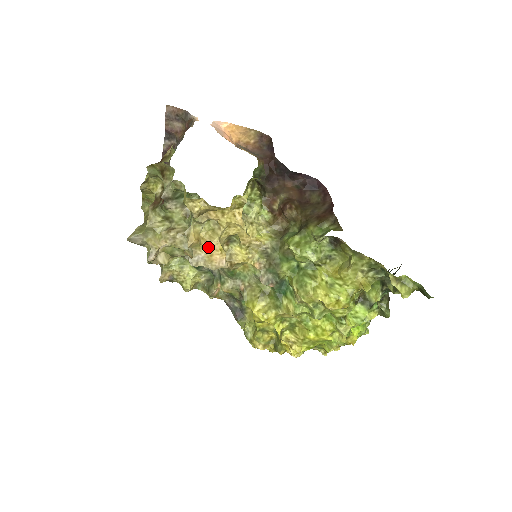
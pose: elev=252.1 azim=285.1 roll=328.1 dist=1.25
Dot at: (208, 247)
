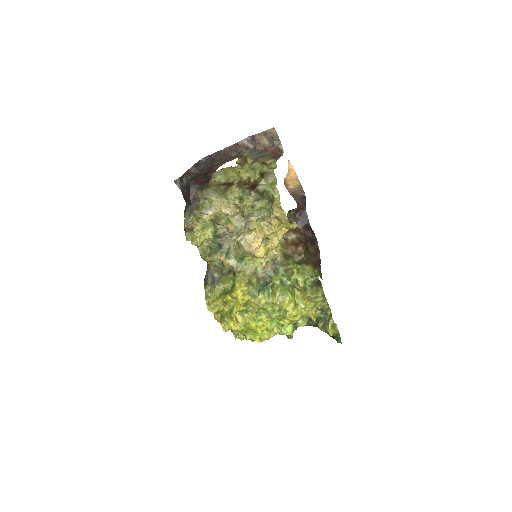
Dot at: (255, 236)
